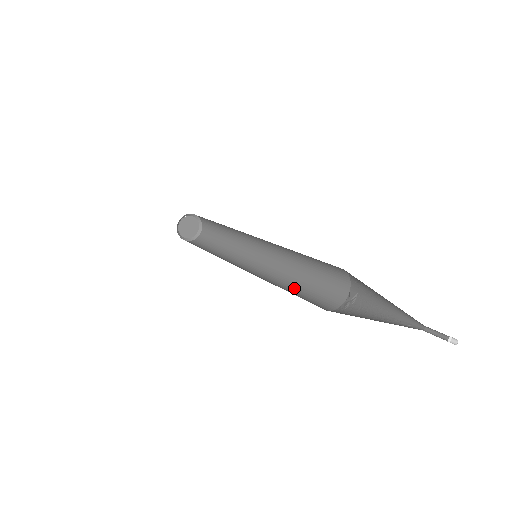
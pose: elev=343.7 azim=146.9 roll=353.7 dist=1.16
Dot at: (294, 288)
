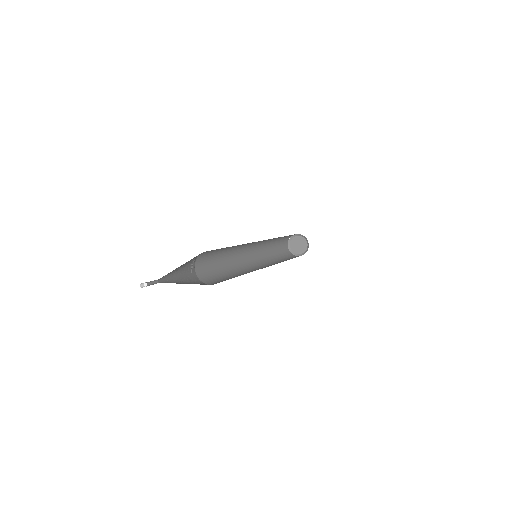
Dot at: occluded
